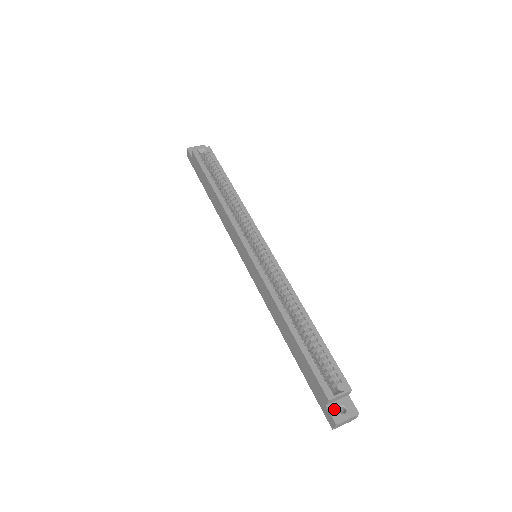
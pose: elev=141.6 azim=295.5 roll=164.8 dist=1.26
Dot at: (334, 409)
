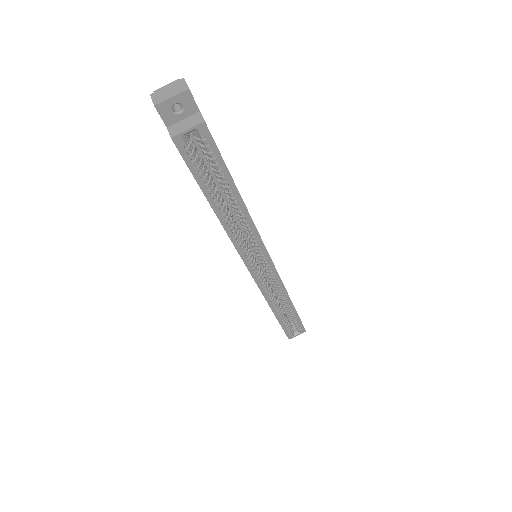
Dot at: occluded
